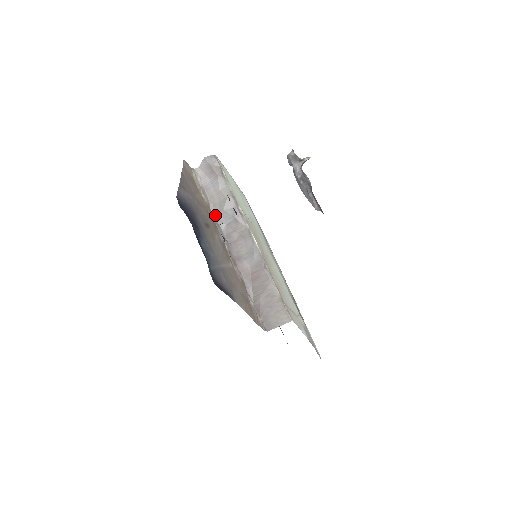
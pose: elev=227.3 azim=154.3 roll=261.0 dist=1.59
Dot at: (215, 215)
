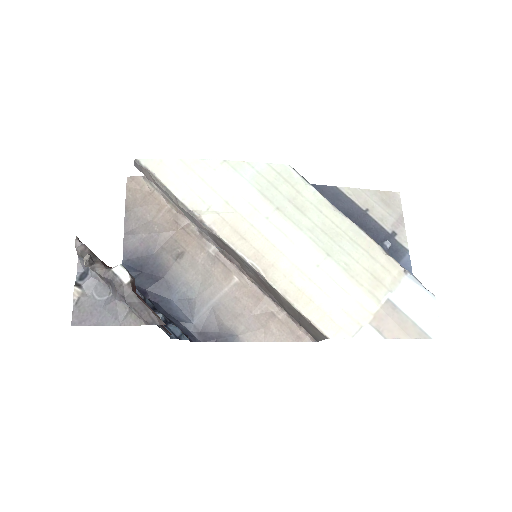
Dot at: occluded
